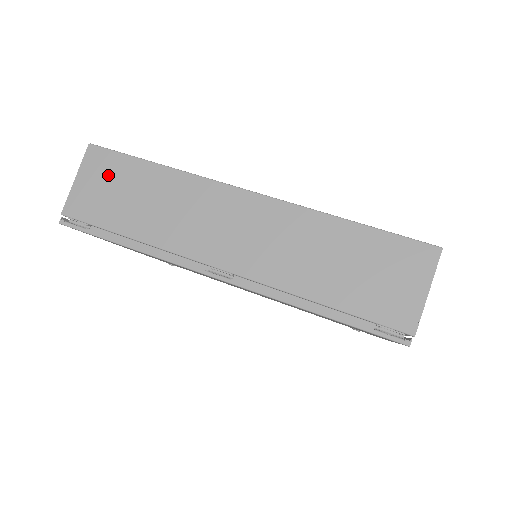
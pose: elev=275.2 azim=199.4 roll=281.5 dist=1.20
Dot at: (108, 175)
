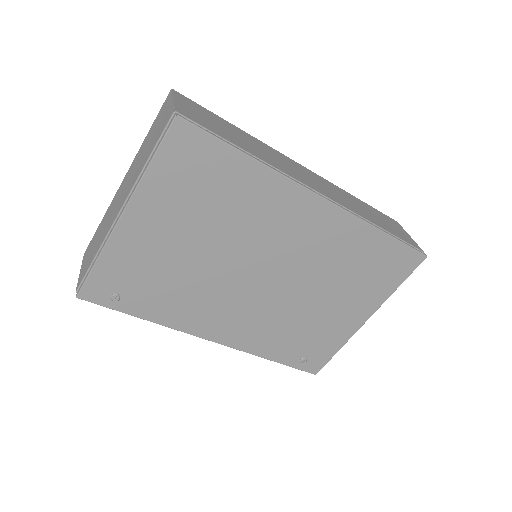
Dot at: (202, 112)
